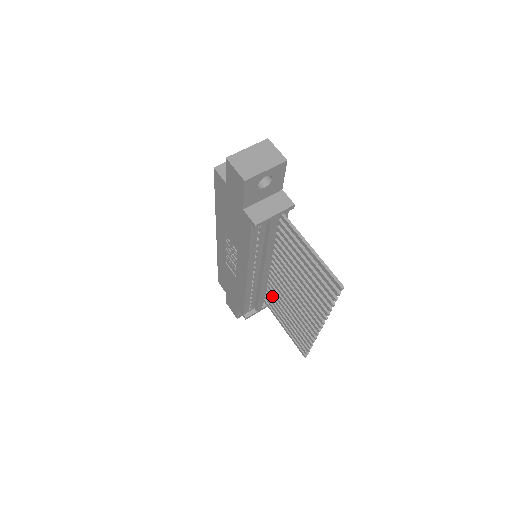
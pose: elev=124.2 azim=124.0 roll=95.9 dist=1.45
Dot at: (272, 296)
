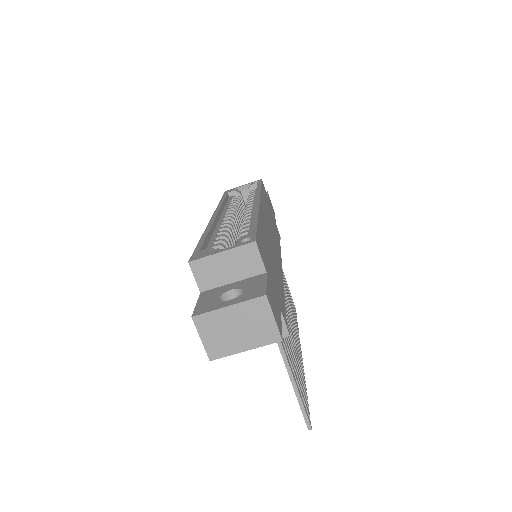
Dot at: occluded
